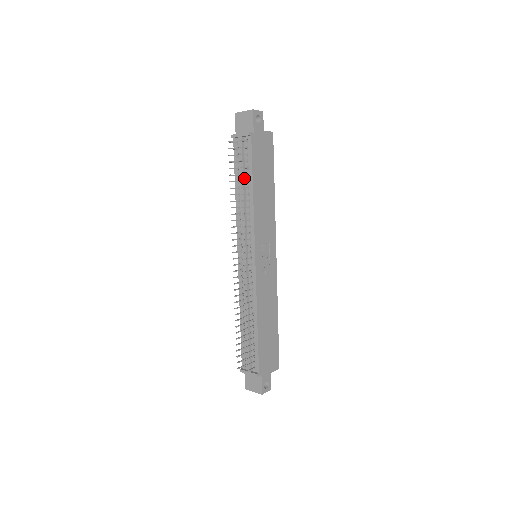
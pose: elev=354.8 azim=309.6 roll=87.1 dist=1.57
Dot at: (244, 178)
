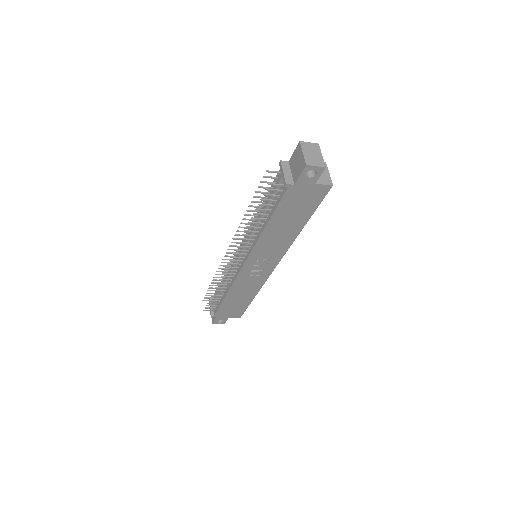
Dot at: (267, 208)
